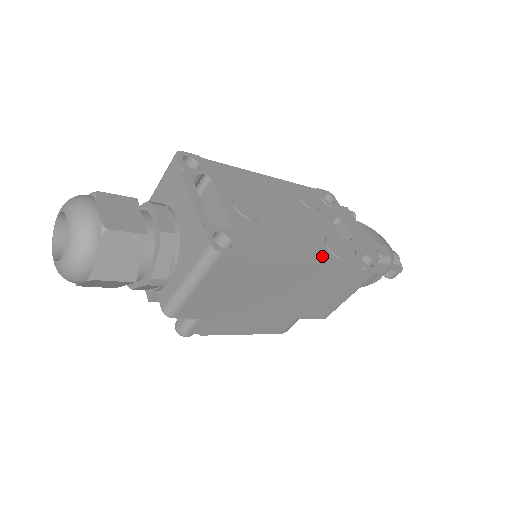
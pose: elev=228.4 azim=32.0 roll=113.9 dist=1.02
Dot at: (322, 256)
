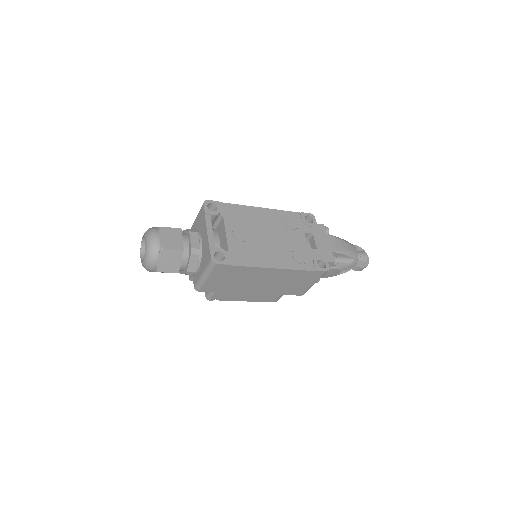
Dot at: (286, 262)
